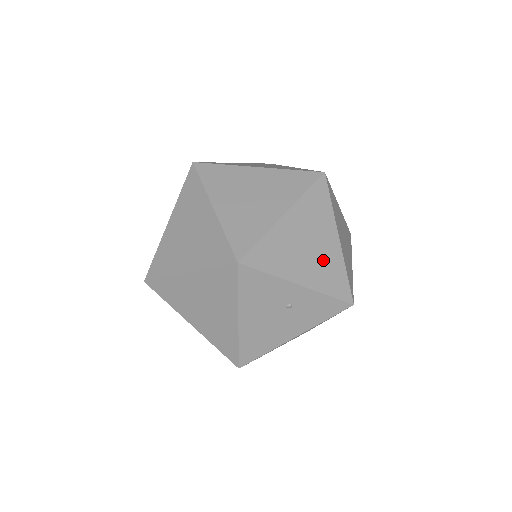
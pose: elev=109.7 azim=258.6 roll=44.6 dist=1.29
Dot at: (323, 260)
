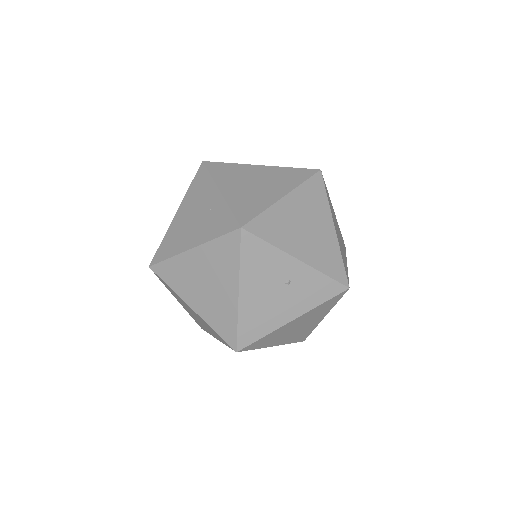
Dot at: (320, 242)
